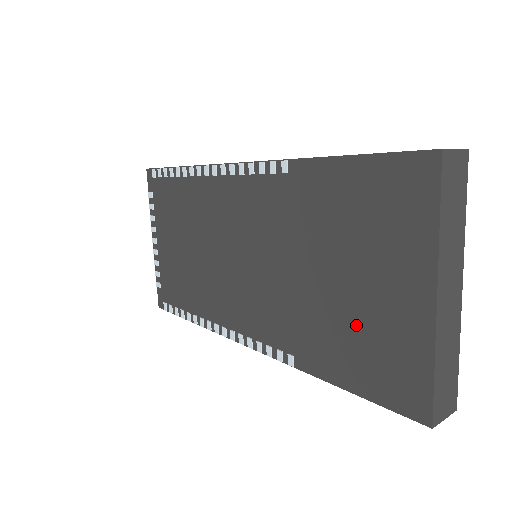
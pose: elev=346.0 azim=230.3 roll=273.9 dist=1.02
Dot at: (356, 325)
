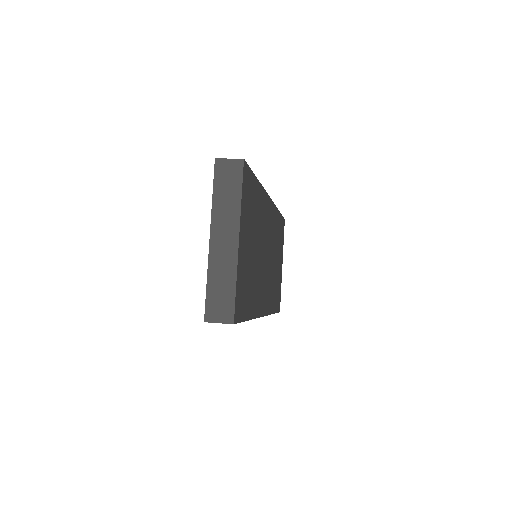
Dot at: occluded
